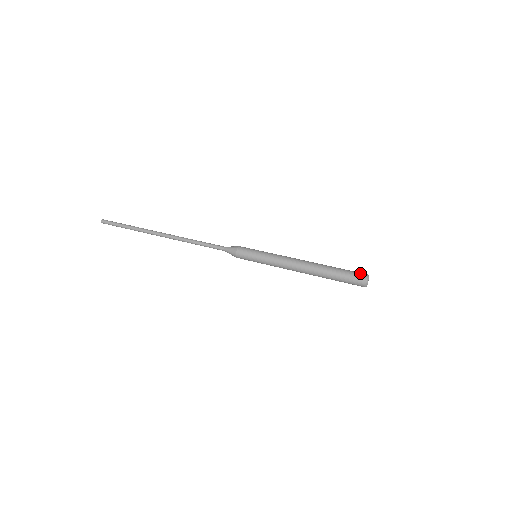
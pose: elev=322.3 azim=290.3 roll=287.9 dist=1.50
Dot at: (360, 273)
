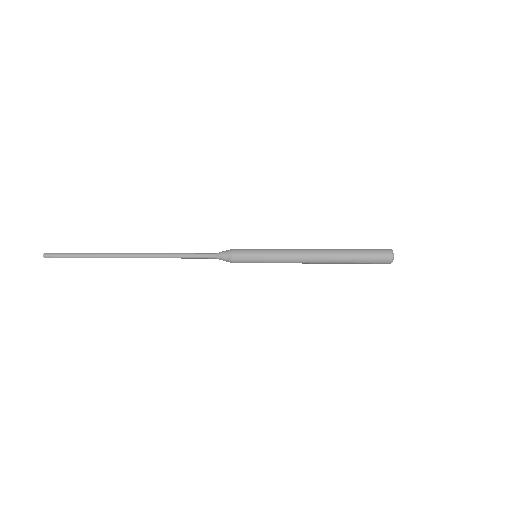
Dot at: occluded
